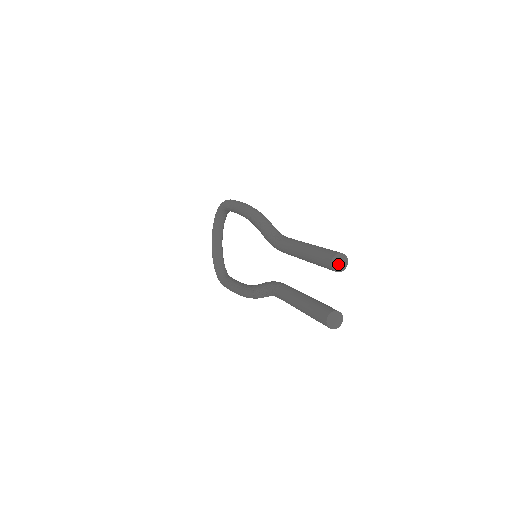
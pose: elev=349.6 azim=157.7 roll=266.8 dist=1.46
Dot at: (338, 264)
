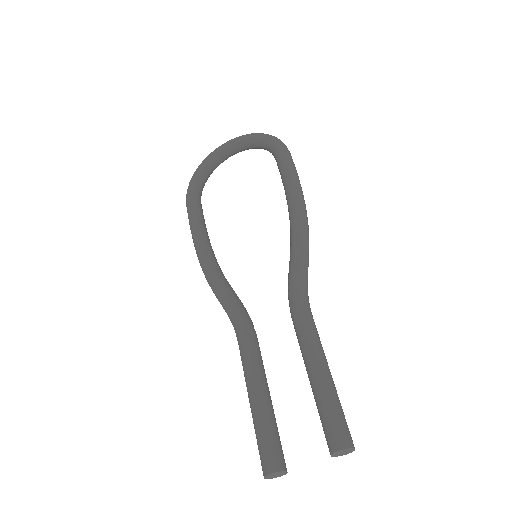
Dot at: (341, 452)
